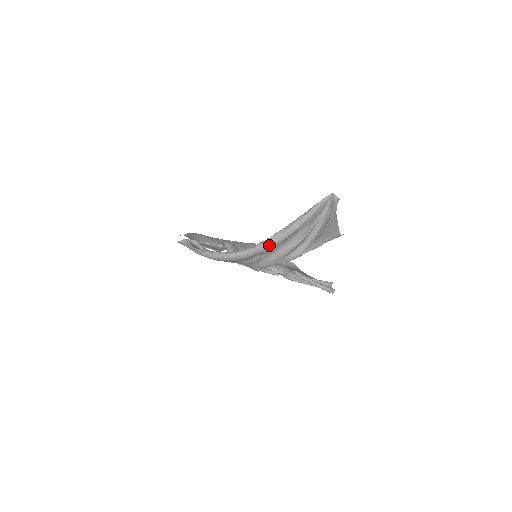
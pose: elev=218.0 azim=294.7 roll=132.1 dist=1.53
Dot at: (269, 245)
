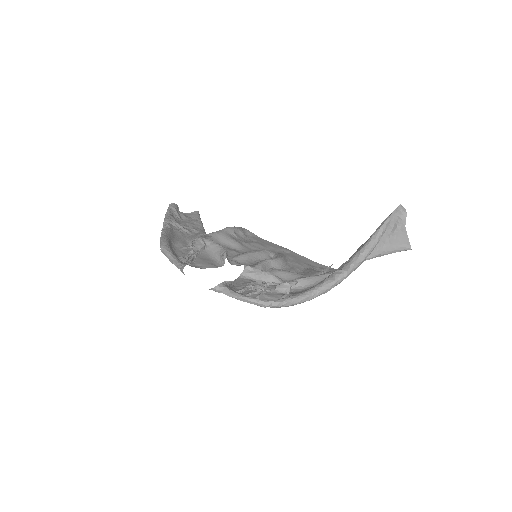
Dot at: occluded
